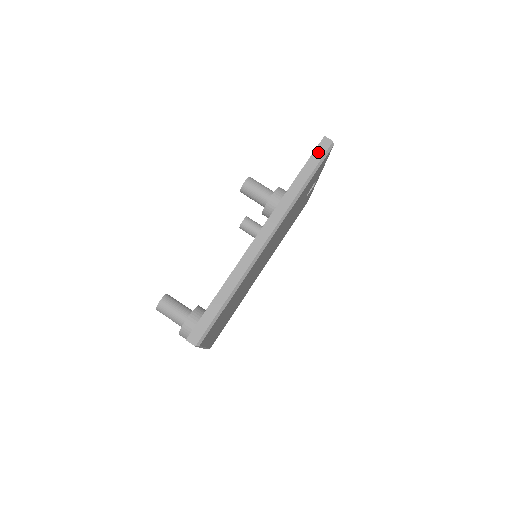
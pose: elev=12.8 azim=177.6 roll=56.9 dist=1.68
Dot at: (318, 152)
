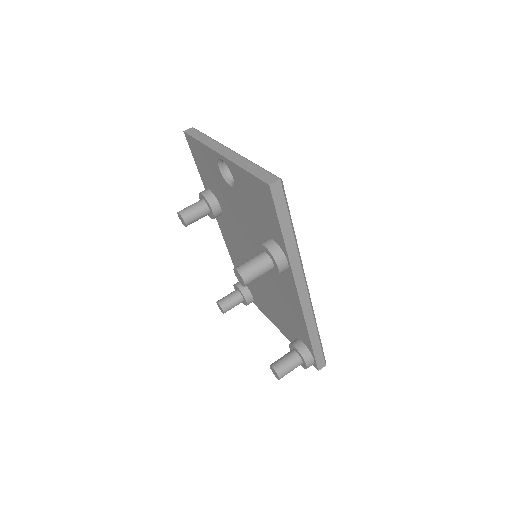
Dot at: (279, 203)
